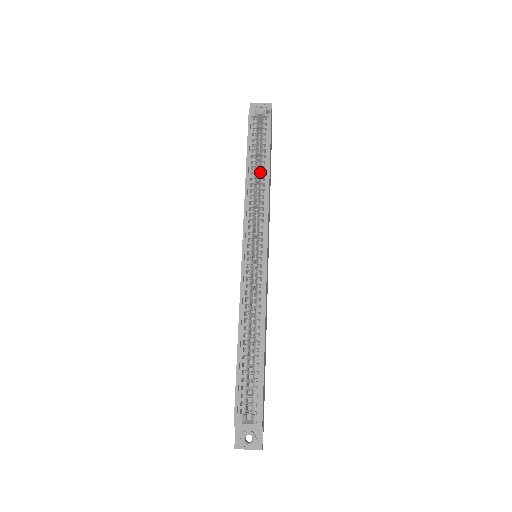
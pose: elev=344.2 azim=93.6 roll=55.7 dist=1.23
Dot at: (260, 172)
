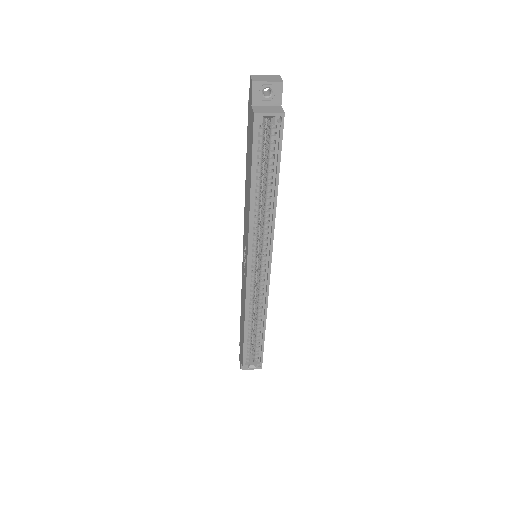
Dot at: (265, 194)
